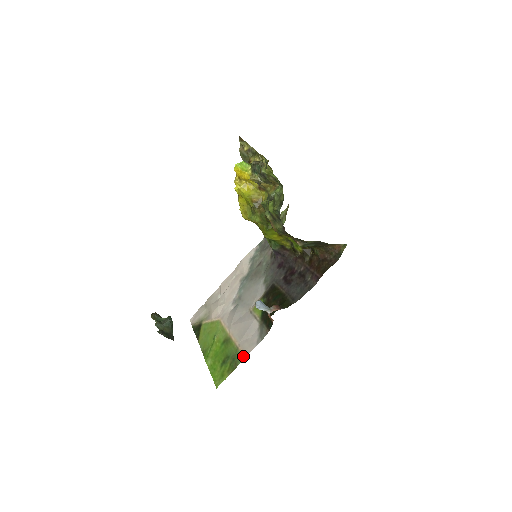
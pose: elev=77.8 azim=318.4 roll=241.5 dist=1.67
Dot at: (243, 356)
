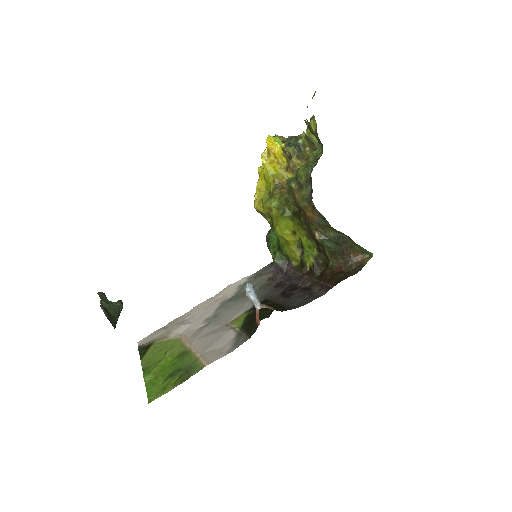
Dot at: (203, 365)
